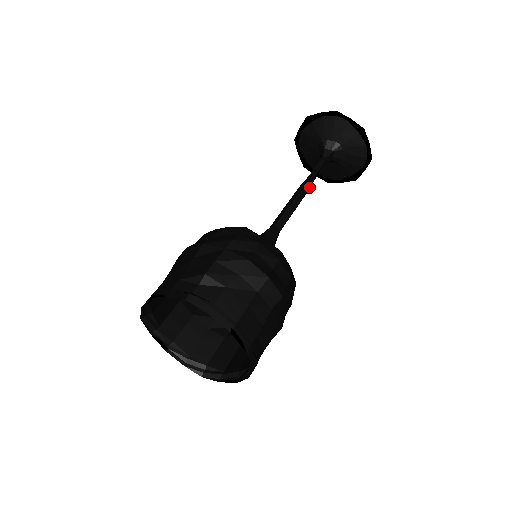
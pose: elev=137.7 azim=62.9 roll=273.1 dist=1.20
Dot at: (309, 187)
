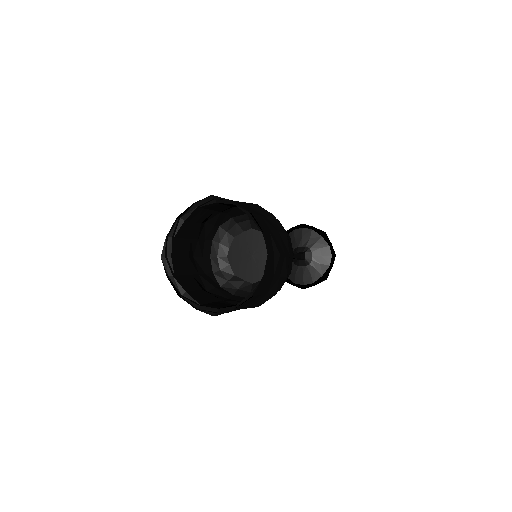
Dot at: occluded
